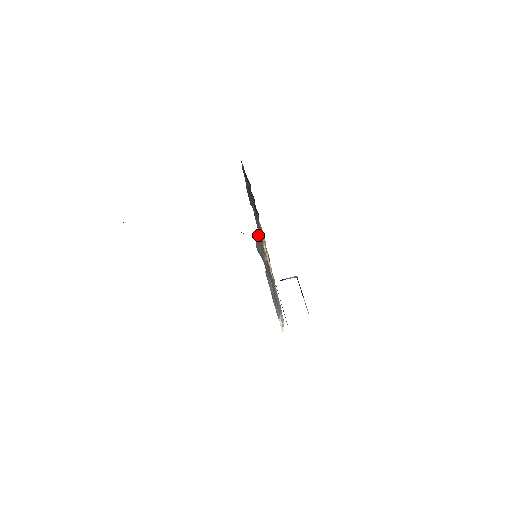
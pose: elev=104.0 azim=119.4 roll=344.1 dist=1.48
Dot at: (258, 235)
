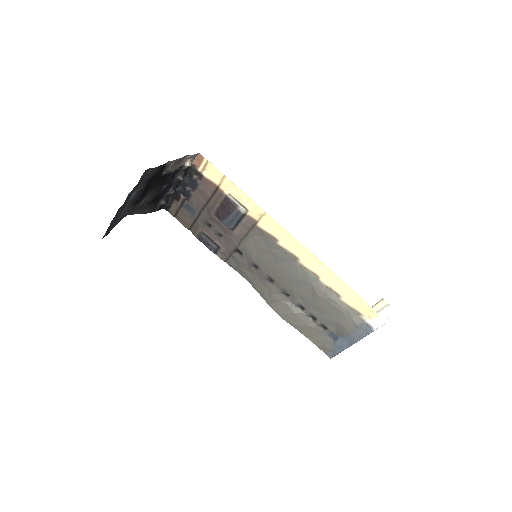
Dot at: (261, 292)
